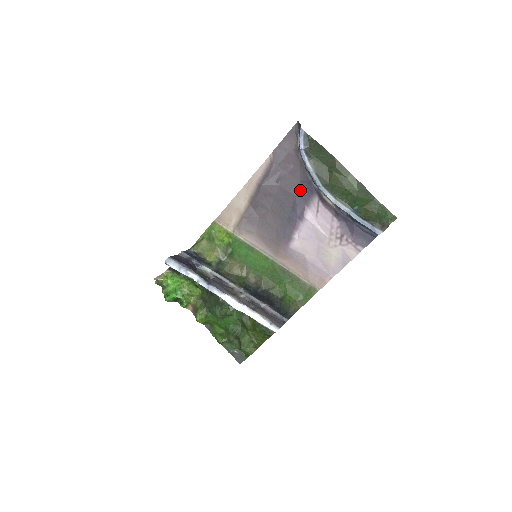
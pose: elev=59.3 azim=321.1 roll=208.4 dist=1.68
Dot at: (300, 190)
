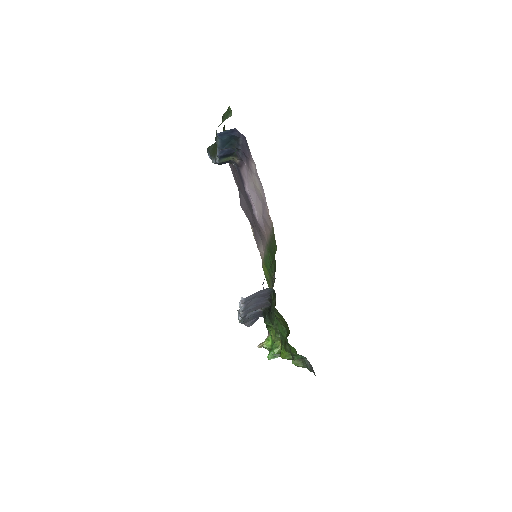
Dot at: (241, 179)
